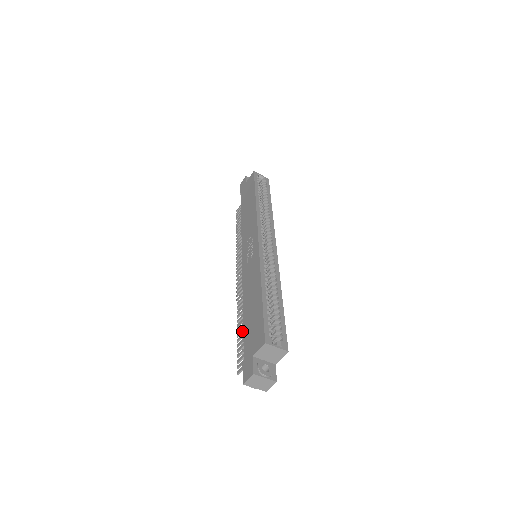
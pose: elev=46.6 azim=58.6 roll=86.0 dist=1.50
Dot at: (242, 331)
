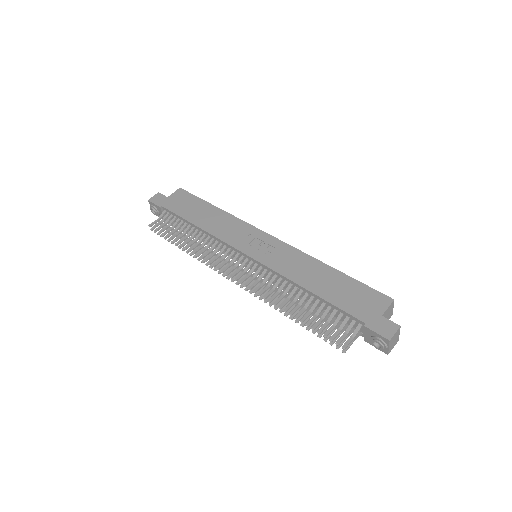
Dot at: (309, 314)
